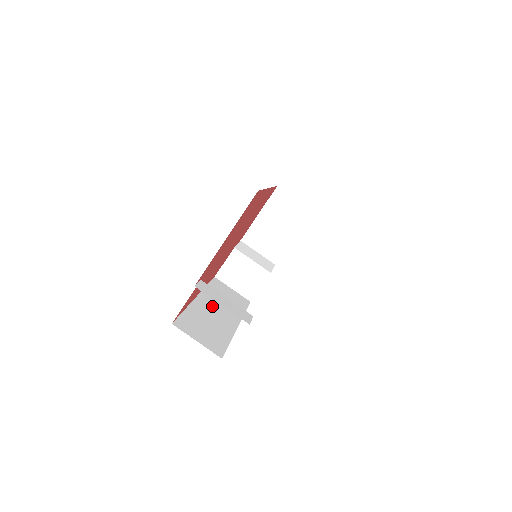
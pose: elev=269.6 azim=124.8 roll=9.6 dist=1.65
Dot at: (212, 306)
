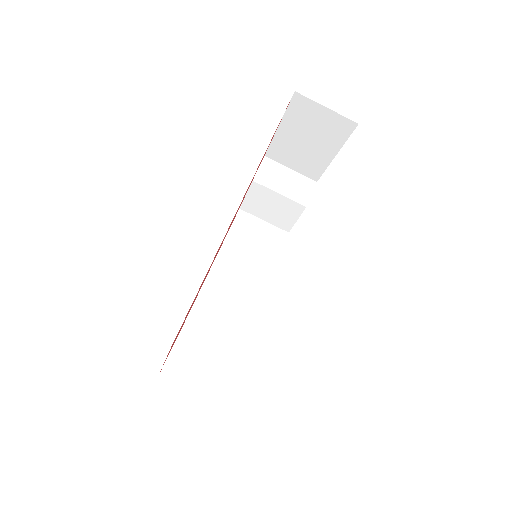
Dot at: (227, 284)
